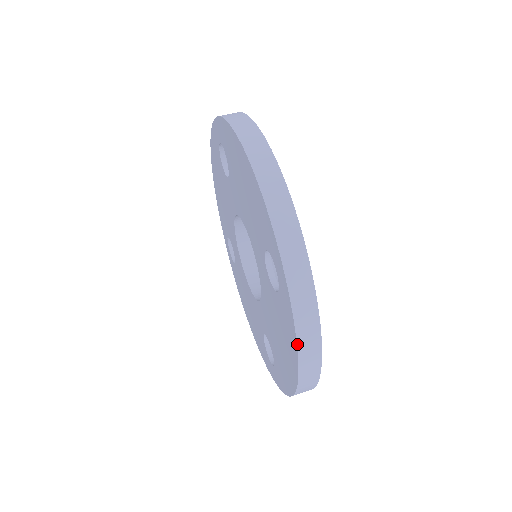
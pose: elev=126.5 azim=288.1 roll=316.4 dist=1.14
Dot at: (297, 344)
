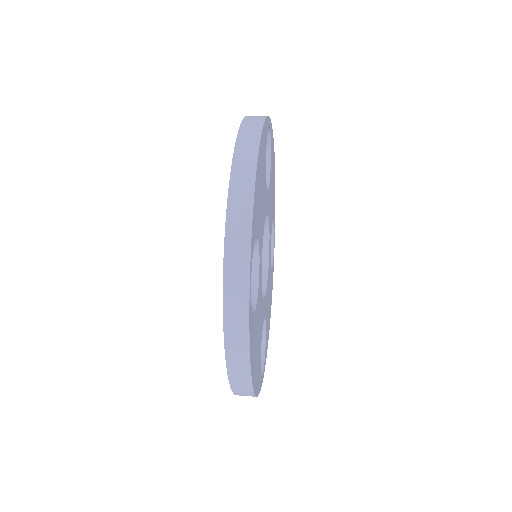
Dot at: (225, 348)
